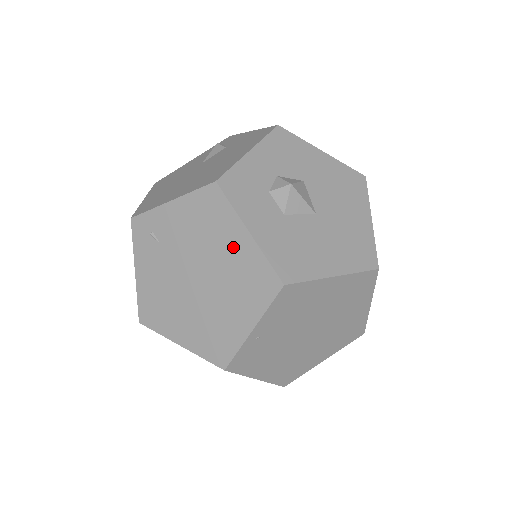
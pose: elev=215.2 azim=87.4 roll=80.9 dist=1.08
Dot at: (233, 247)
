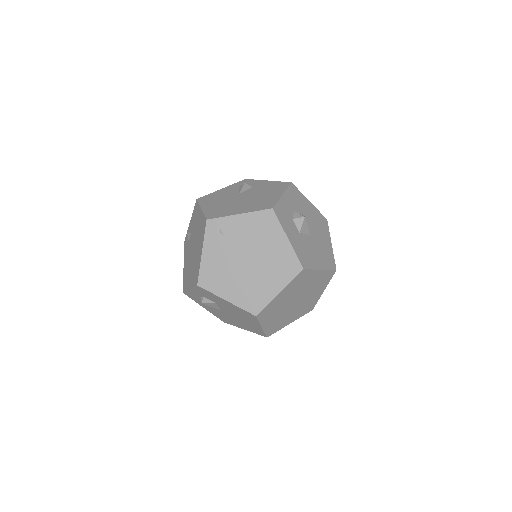
Dot at: (276, 246)
